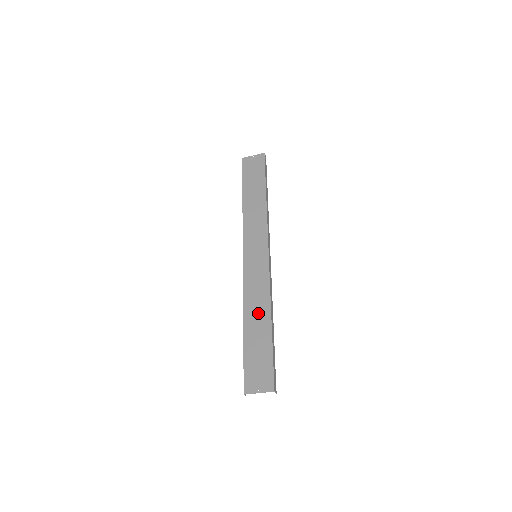
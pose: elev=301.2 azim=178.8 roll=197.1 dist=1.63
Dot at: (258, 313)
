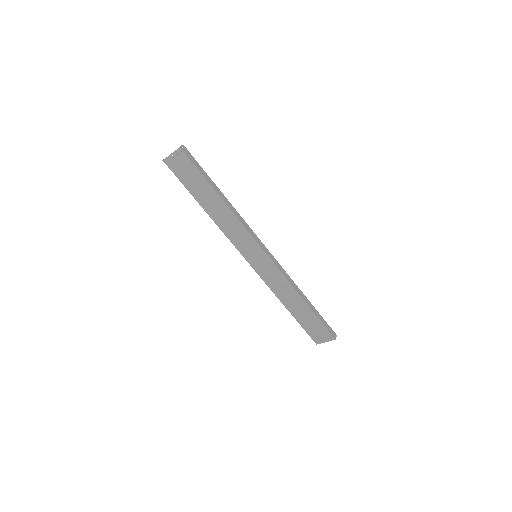
Dot at: (290, 298)
